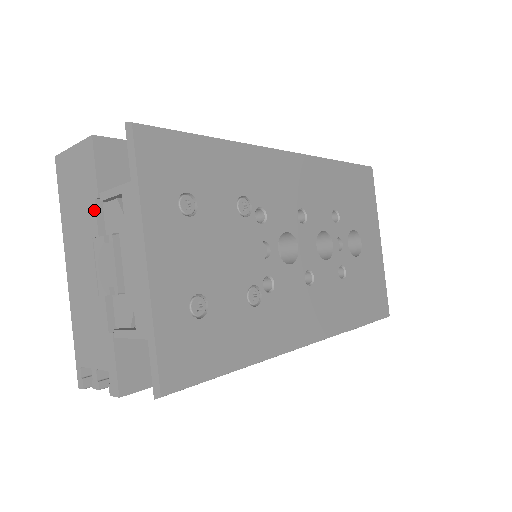
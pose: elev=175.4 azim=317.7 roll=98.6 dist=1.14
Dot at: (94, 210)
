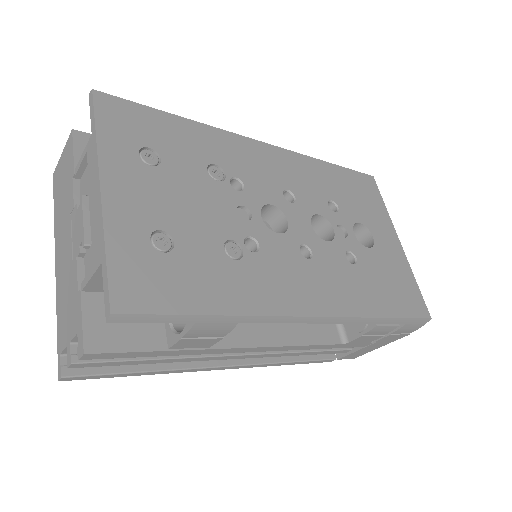
Dot at: (72, 187)
